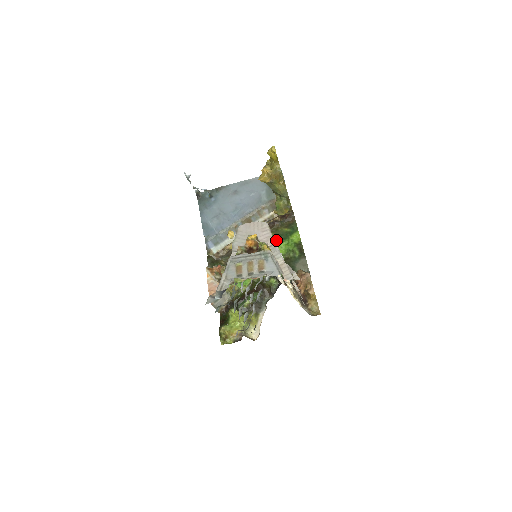
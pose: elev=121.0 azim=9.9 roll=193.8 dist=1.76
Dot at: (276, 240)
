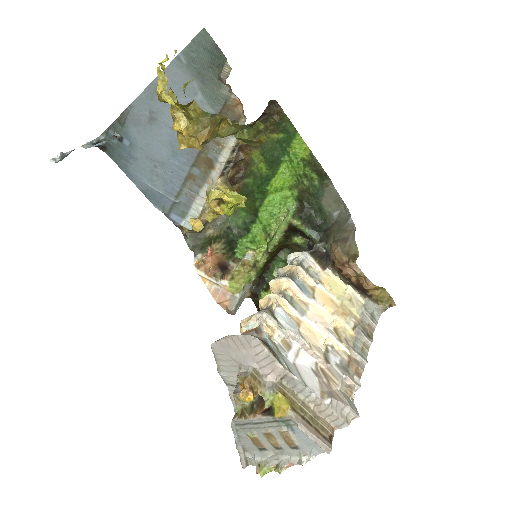
Dot at: (268, 162)
